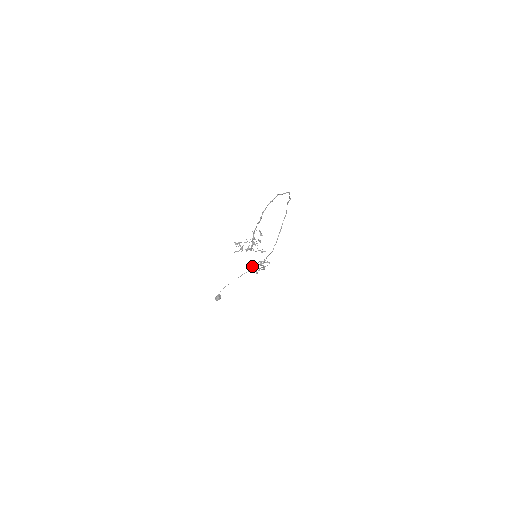
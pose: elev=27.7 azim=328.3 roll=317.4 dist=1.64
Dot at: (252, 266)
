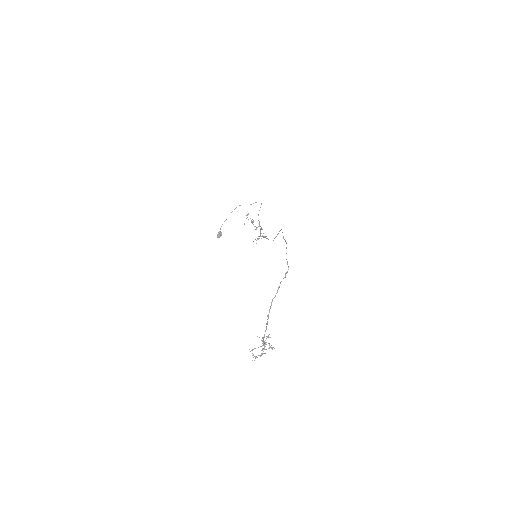
Dot at: (247, 215)
